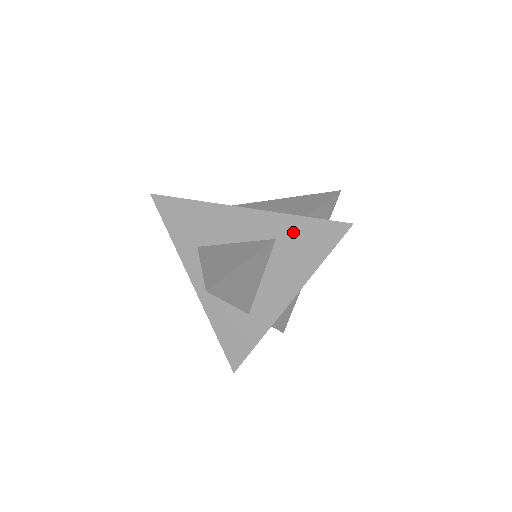
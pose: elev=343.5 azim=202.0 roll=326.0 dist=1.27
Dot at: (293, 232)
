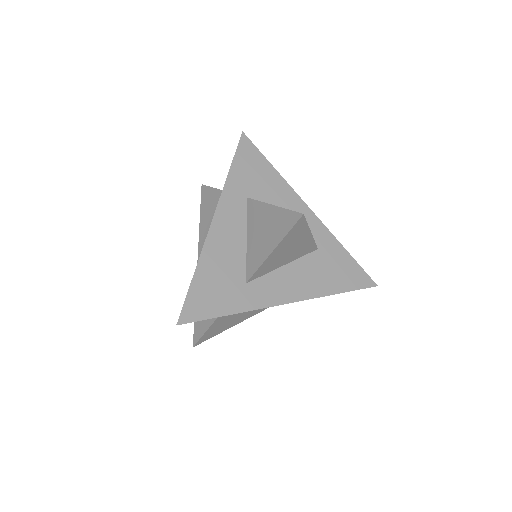
Dot at: (334, 255)
